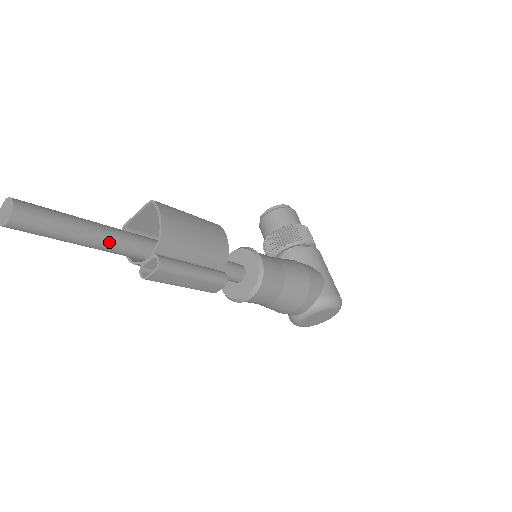
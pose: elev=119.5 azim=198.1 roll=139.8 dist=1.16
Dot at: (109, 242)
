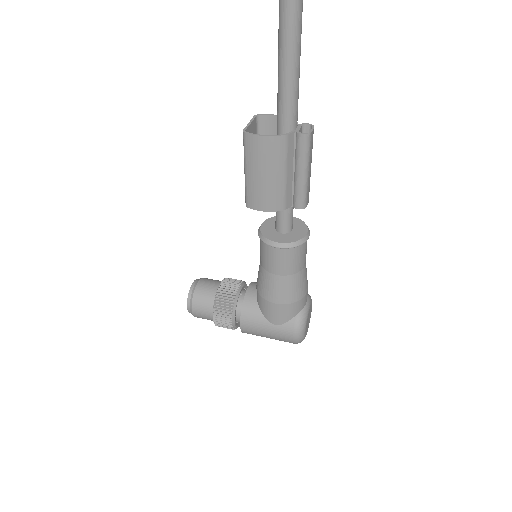
Dot at: (298, 83)
